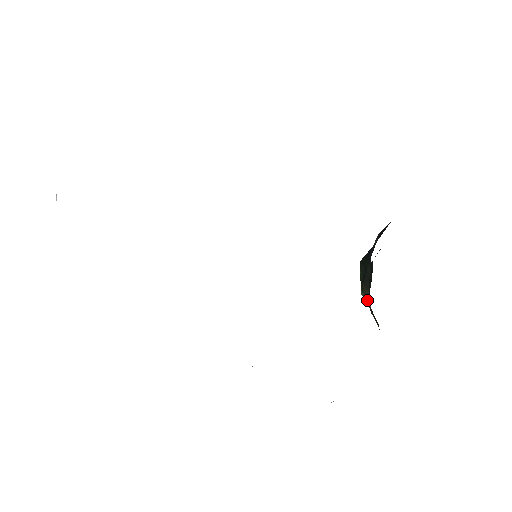
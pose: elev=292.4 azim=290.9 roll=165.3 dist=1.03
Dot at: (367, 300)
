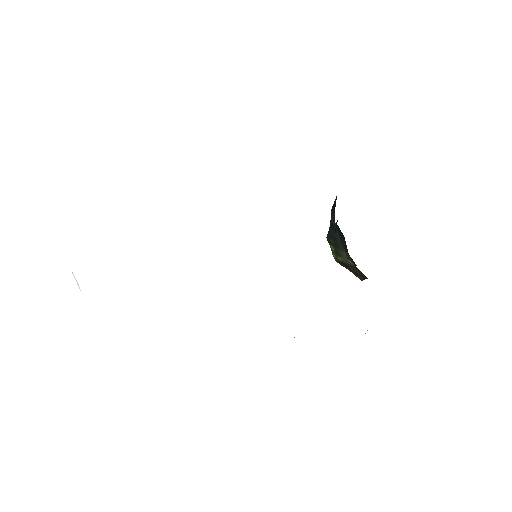
Dot at: (347, 260)
